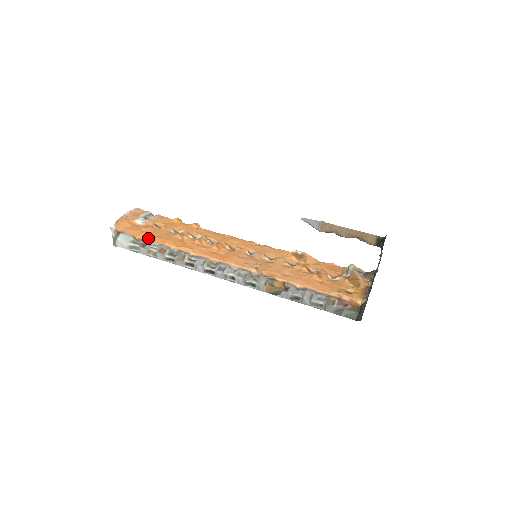
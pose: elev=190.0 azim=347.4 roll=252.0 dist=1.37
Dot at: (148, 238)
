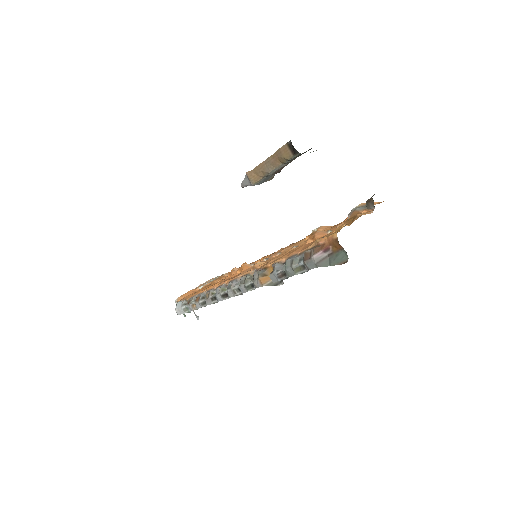
Dot at: (193, 295)
